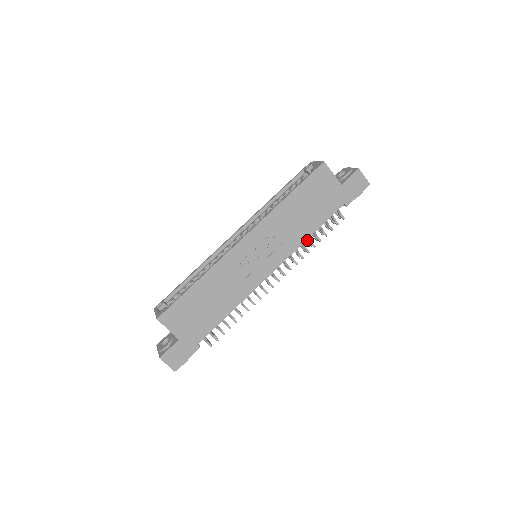
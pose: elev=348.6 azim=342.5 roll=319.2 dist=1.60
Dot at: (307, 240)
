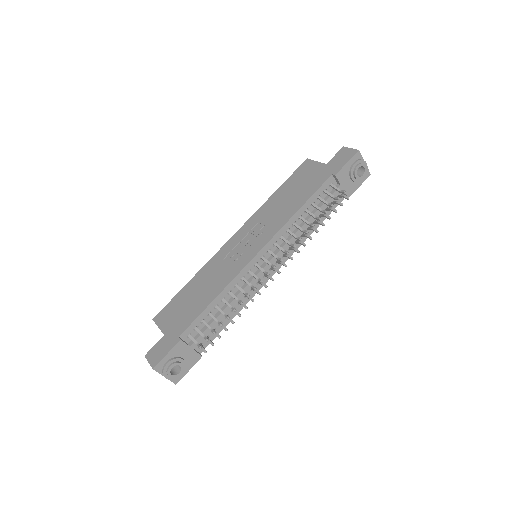
Dot at: (311, 228)
